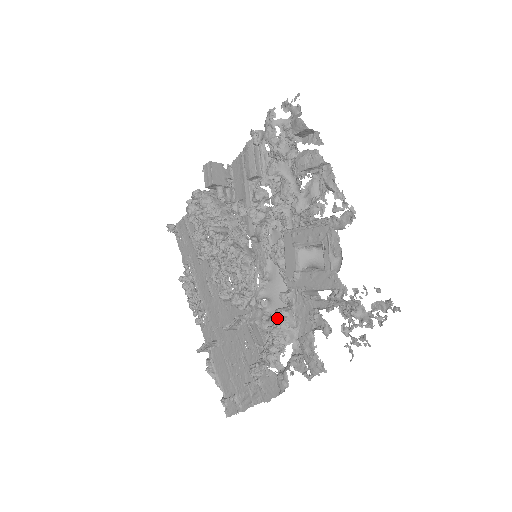
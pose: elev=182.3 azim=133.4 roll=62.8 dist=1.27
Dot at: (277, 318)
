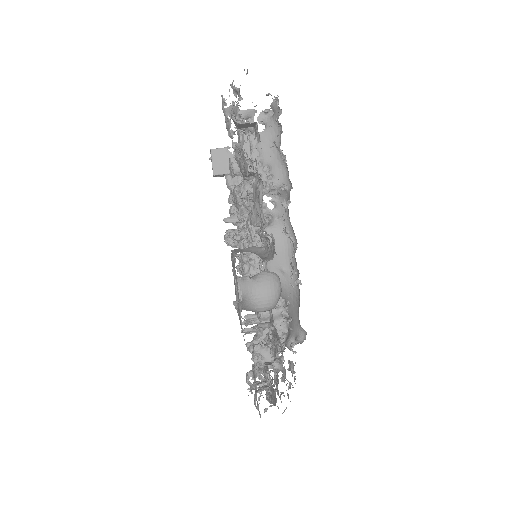
Dot at: (255, 335)
